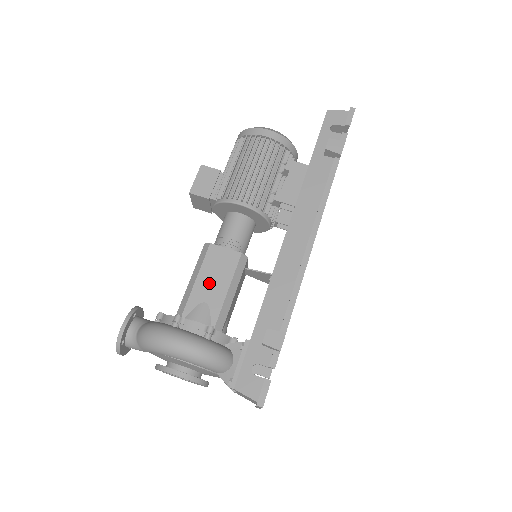
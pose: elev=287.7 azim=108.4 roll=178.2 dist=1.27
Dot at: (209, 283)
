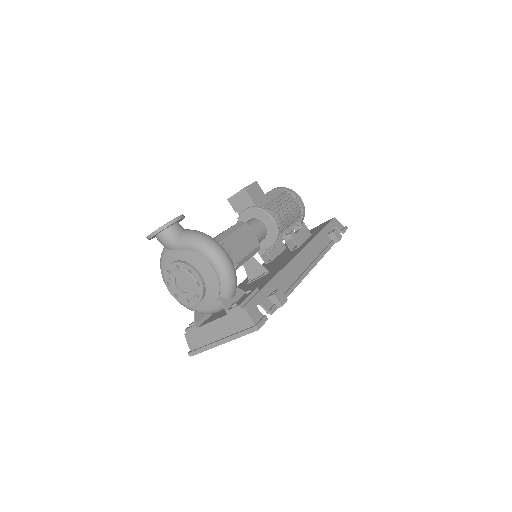
Dot at: (237, 243)
